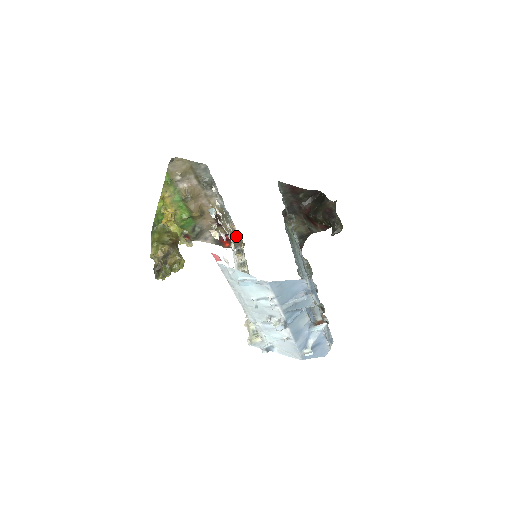
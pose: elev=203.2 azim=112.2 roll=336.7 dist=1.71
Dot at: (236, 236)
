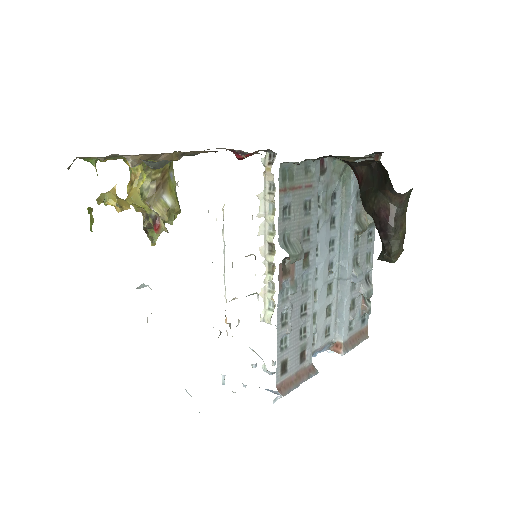
Dot at: (256, 153)
